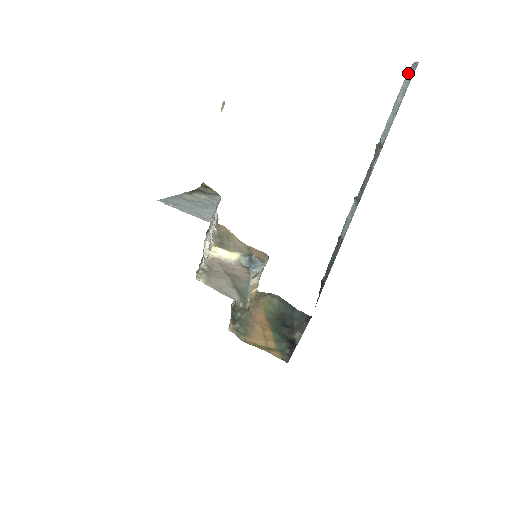
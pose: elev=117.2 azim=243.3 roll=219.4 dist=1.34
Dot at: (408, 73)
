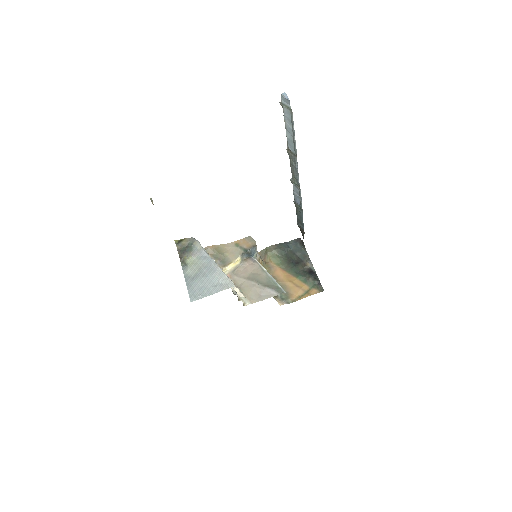
Dot at: (284, 107)
